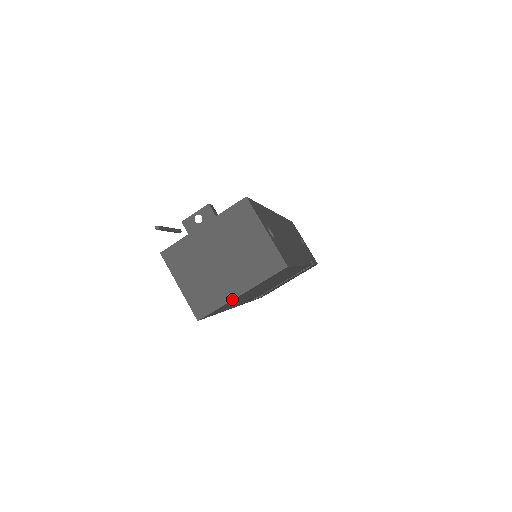
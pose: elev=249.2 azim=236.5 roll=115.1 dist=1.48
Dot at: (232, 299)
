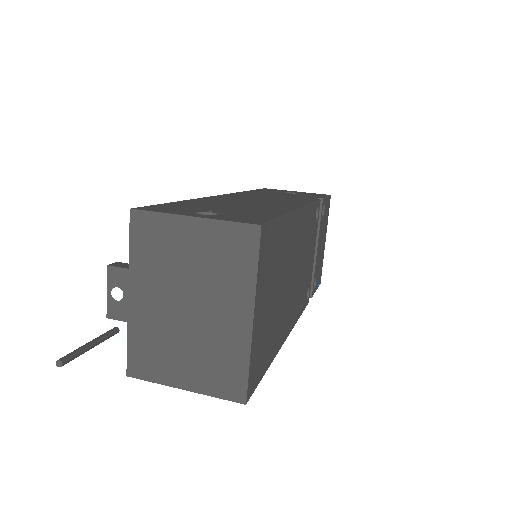
Dot at: (250, 337)
